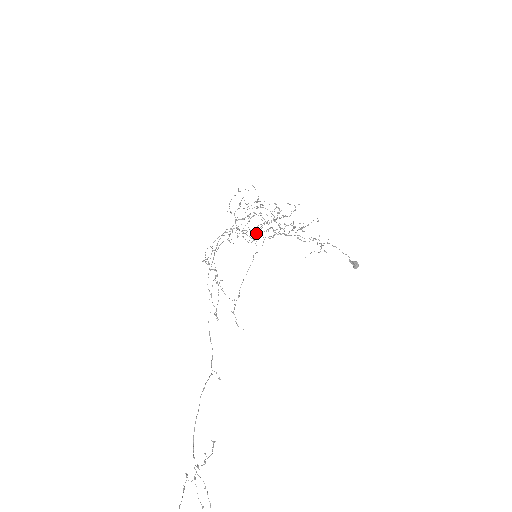
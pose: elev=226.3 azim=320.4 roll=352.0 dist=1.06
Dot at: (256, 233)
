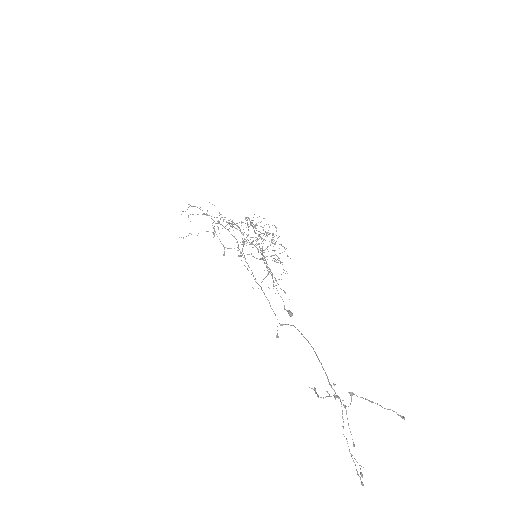
Dot at: occluded
